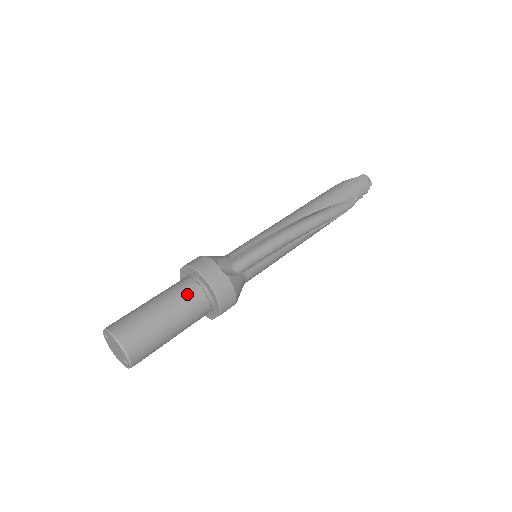
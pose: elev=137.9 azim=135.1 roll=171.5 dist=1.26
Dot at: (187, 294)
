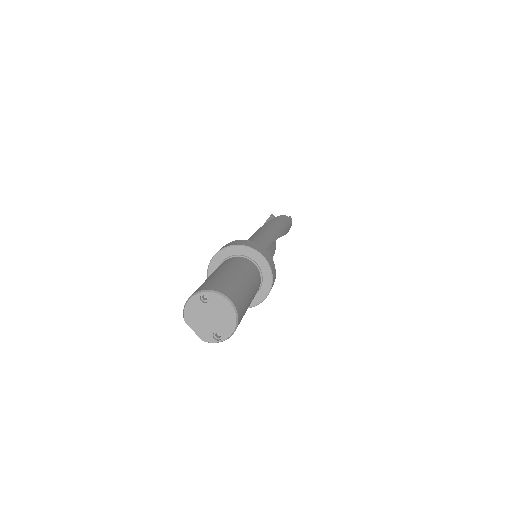
Dot at: (257, 280)
